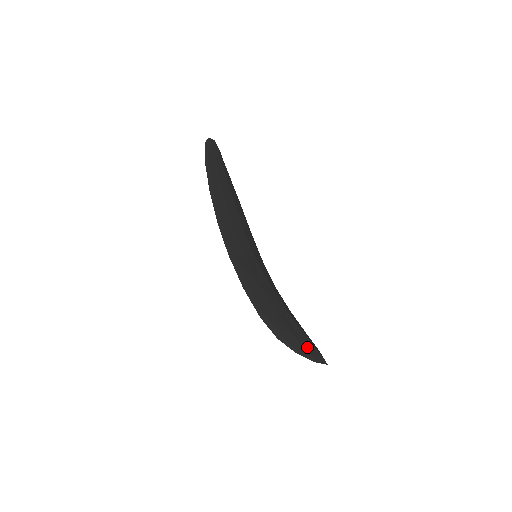
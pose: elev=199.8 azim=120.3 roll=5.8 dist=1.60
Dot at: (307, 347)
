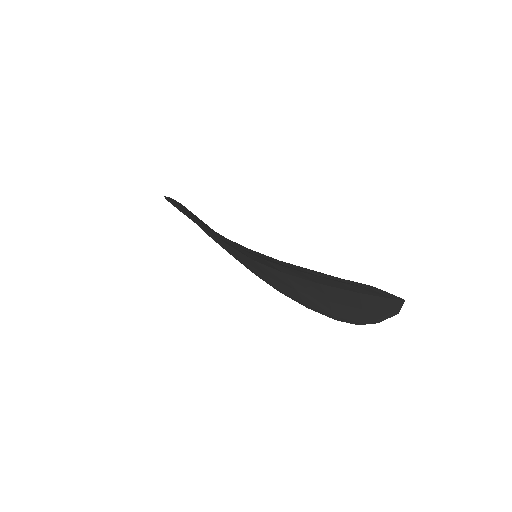
Dot at: occluded
